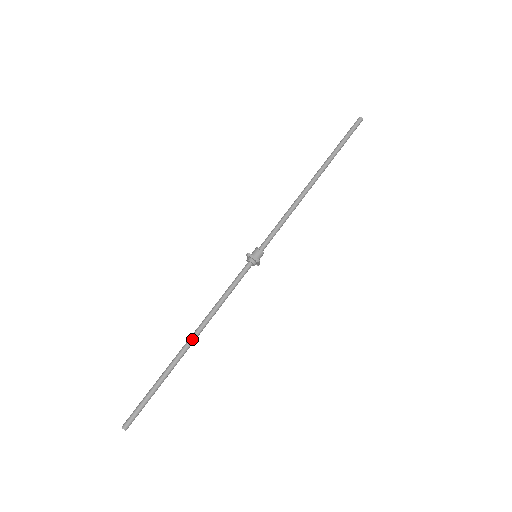
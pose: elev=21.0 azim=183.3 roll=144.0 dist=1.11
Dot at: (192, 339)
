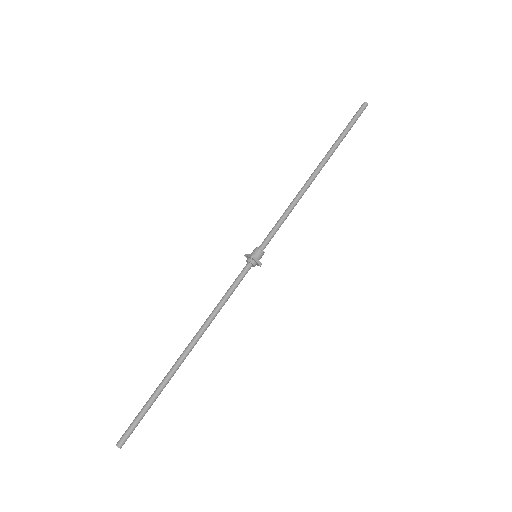
Dot at: (187, 347)
